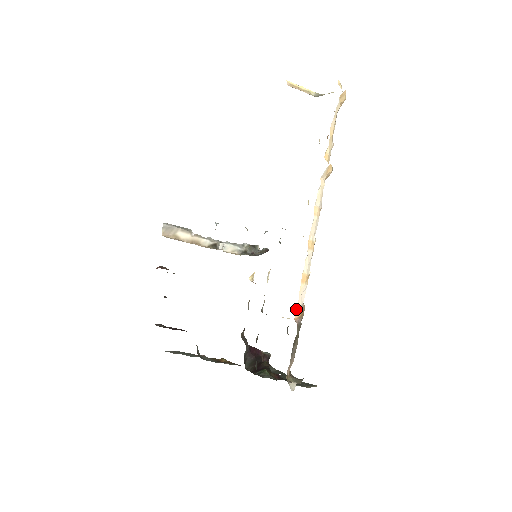
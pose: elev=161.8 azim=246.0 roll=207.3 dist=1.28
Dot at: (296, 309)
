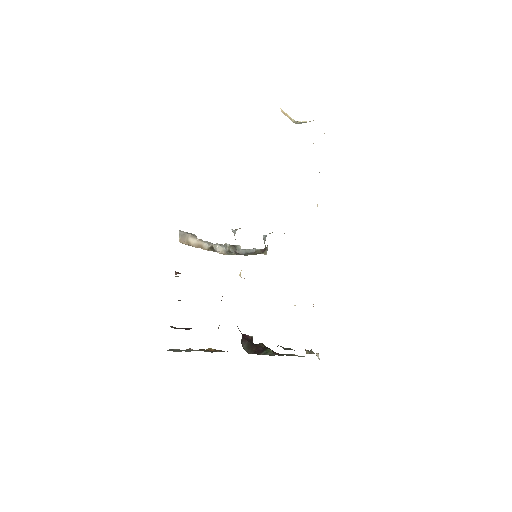
Dot at: occluded
